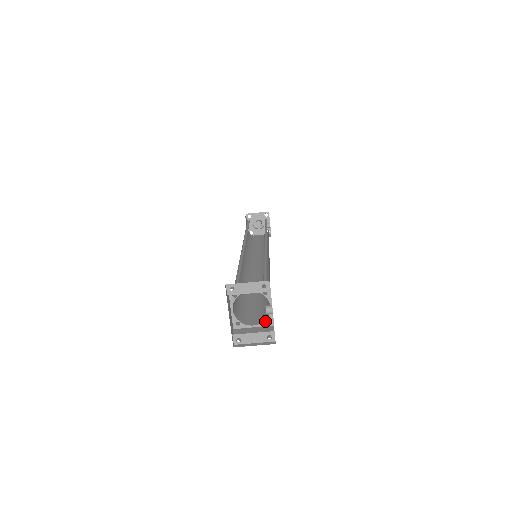
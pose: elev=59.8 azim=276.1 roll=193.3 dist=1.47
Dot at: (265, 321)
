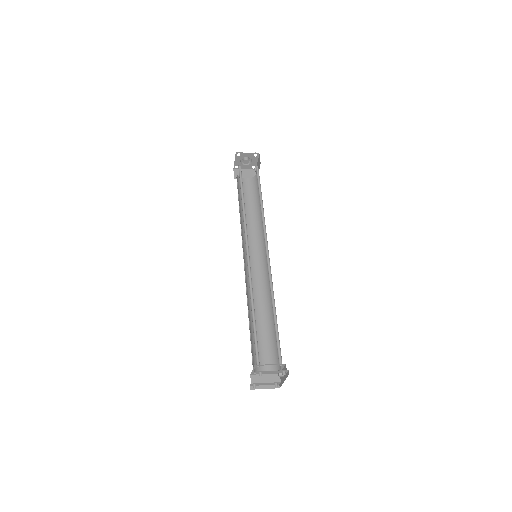
Dot at: occluded
